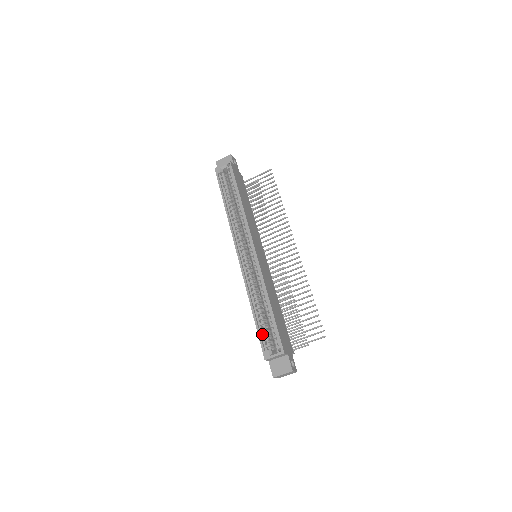
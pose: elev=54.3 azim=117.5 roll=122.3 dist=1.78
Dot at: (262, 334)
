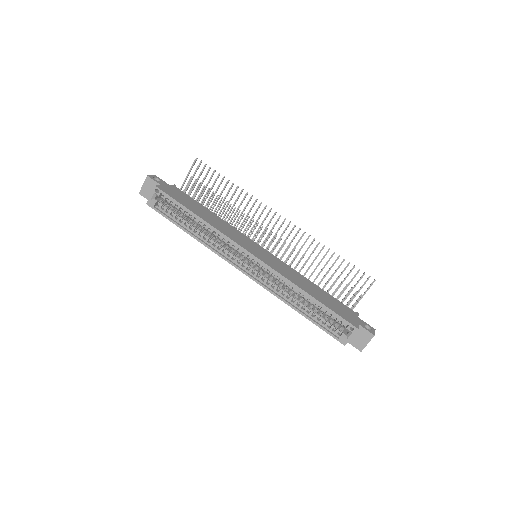
Dot at: (324, 326)
